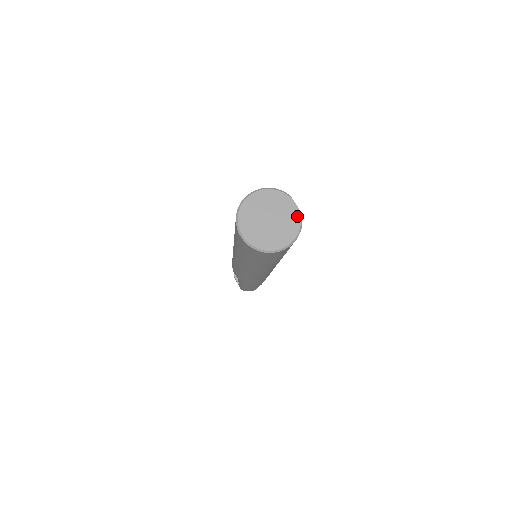
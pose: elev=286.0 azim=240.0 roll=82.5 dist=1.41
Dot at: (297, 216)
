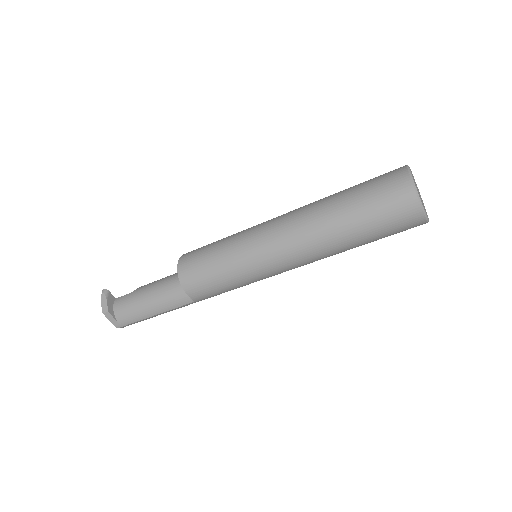
Dot at: occluded
